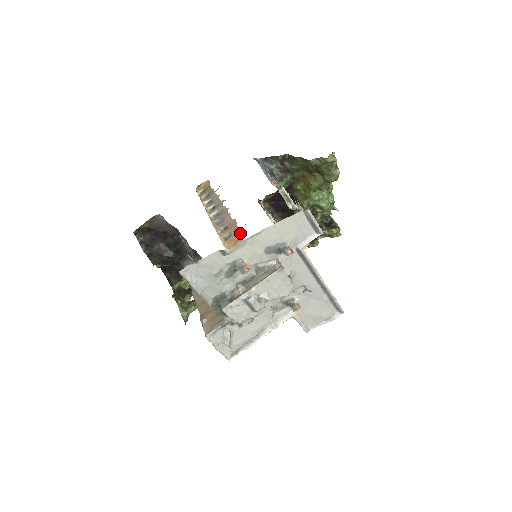
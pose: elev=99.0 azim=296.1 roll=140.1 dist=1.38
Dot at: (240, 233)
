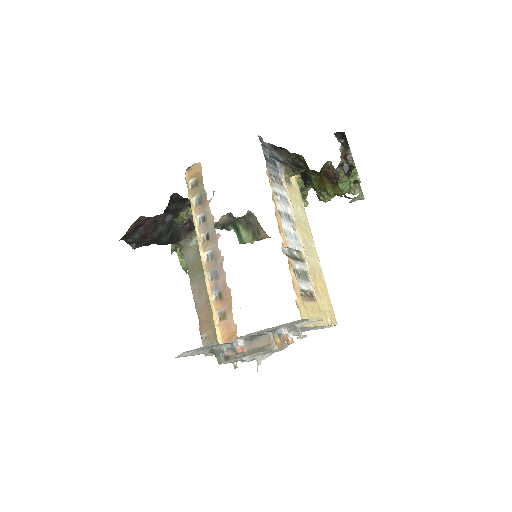
Dot at: (234, 324)
